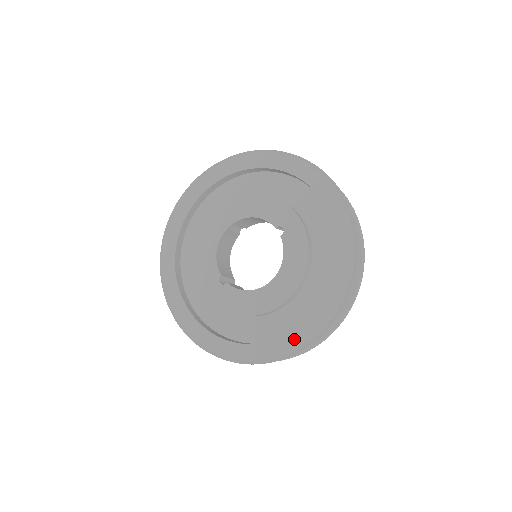
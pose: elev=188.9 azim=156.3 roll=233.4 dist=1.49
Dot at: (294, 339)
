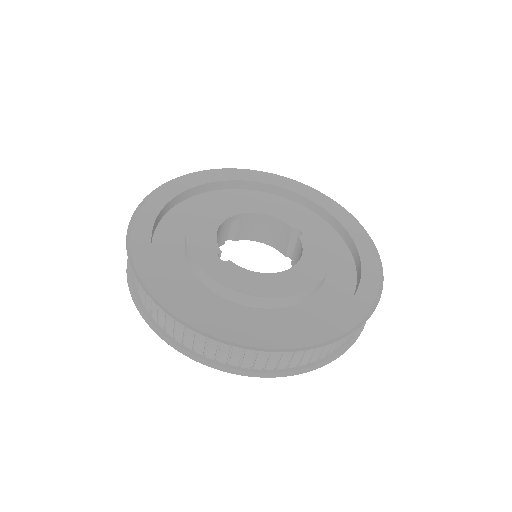
Dot at: (319, 331)
